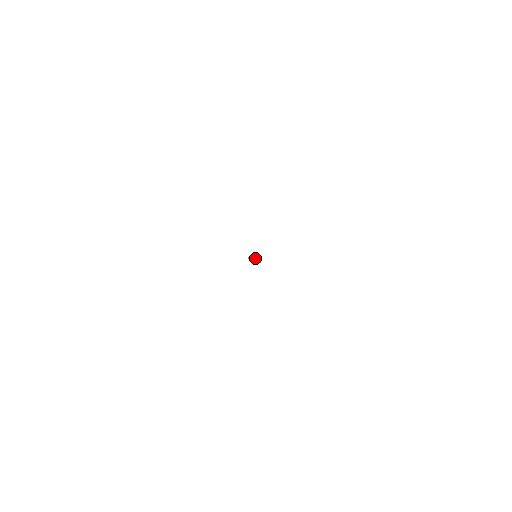
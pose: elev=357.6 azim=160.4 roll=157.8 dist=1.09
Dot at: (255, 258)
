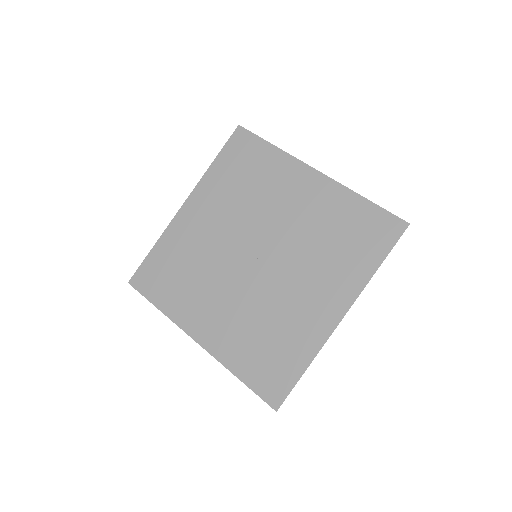
Dot at: (258, 259)
